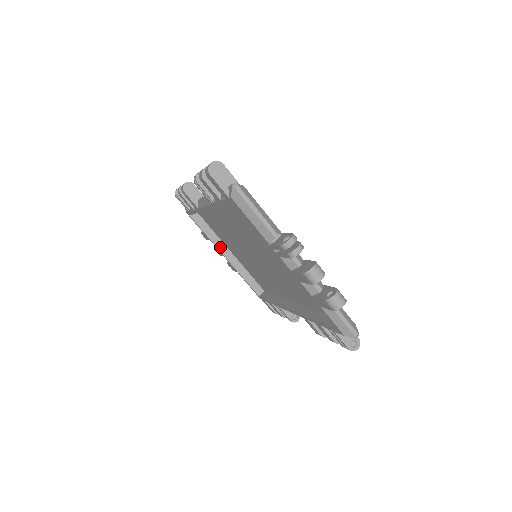
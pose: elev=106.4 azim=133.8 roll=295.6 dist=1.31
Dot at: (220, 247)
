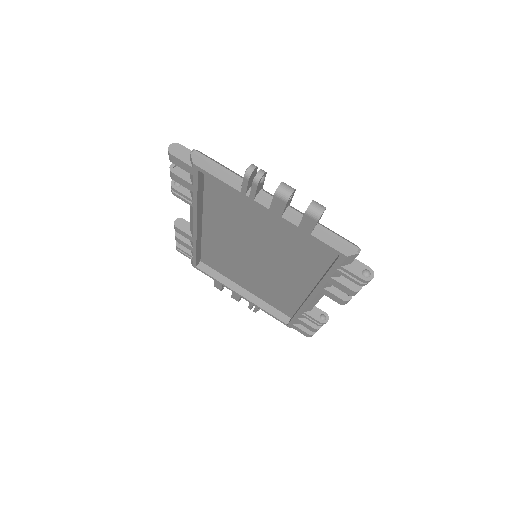
Dot at: (233, 288)
